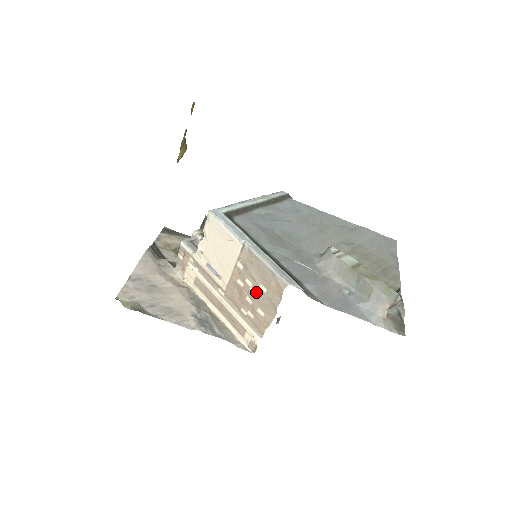
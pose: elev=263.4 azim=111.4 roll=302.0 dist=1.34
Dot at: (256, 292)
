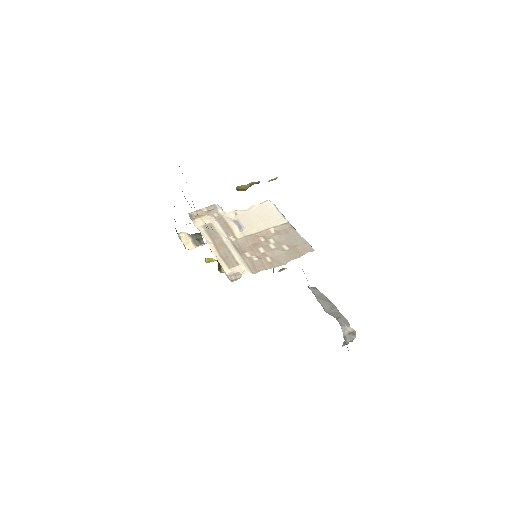
Dot at: (276, 247)
